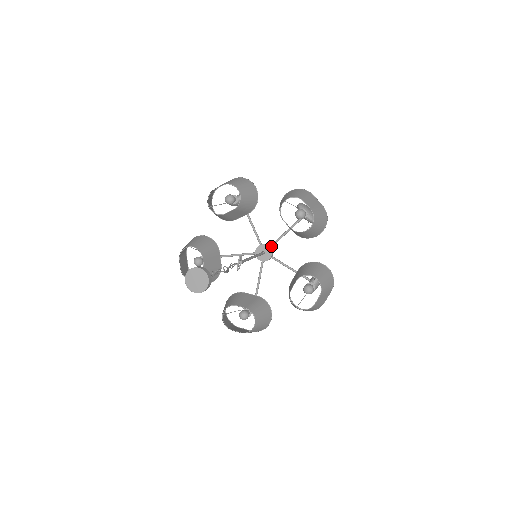
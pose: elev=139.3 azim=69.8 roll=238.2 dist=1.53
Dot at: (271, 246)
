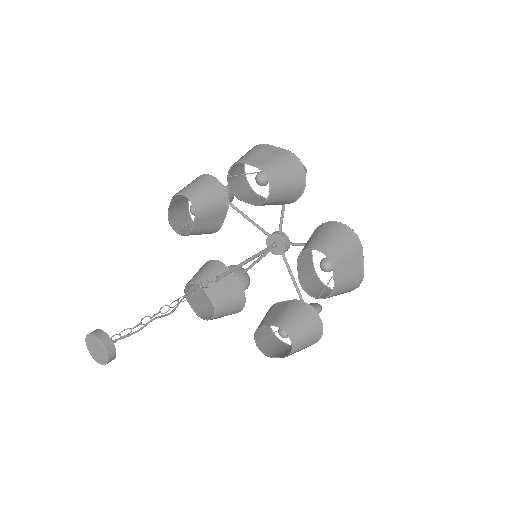
Dot at: (288, 244)
